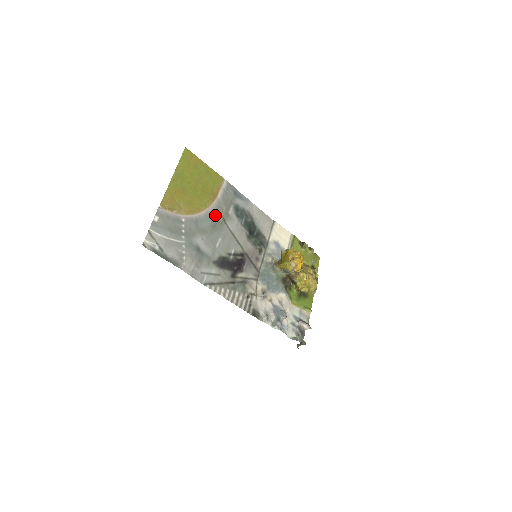
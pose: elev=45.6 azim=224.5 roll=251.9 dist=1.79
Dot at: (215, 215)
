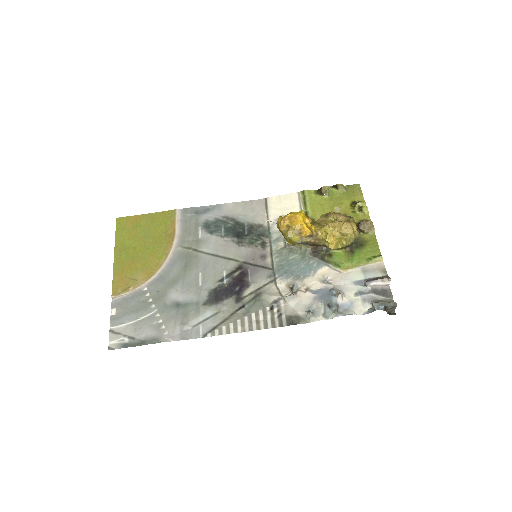
Dot at: (182, 254)
